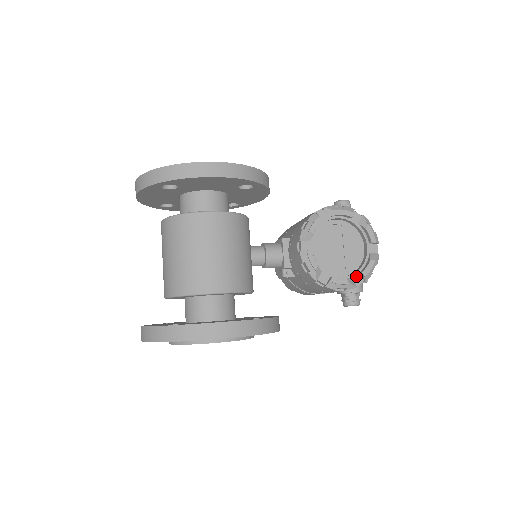
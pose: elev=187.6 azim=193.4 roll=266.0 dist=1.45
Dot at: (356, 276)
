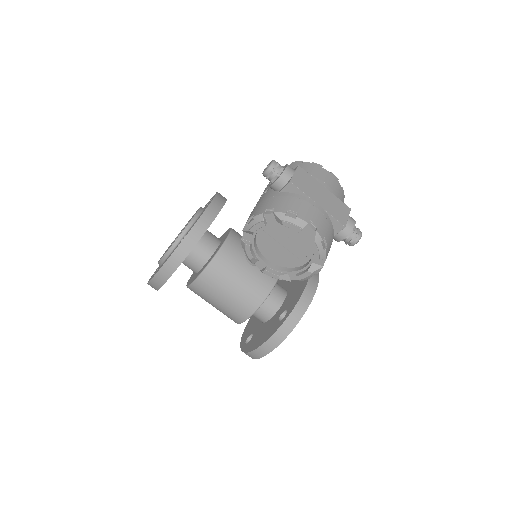
Dot at: (315, 260)
